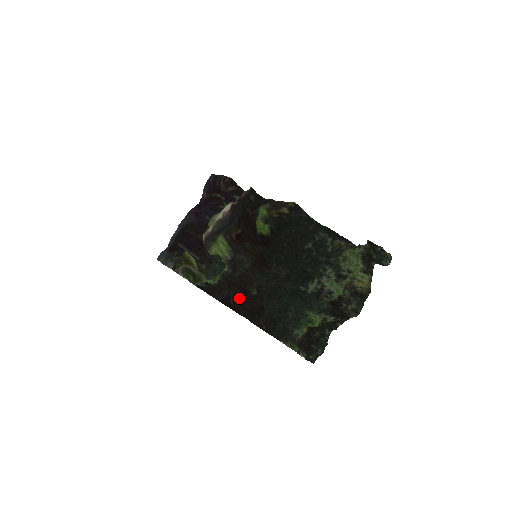
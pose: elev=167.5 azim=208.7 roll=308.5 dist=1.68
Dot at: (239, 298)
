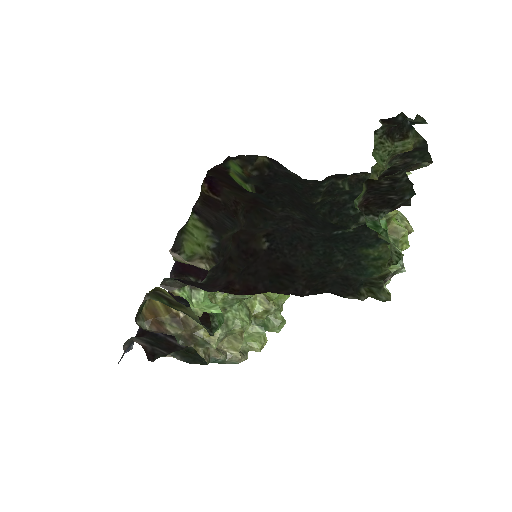
Dot at: (246, 271)
